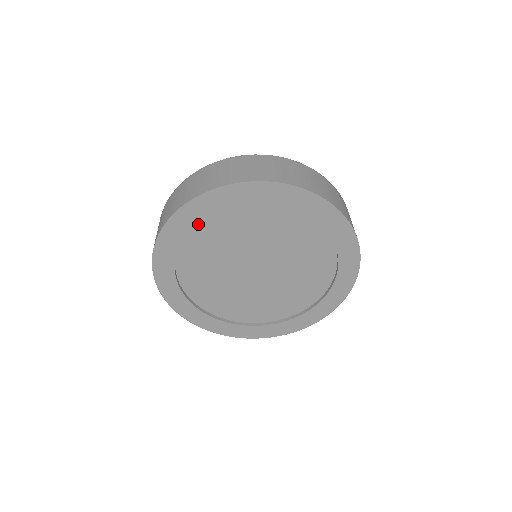
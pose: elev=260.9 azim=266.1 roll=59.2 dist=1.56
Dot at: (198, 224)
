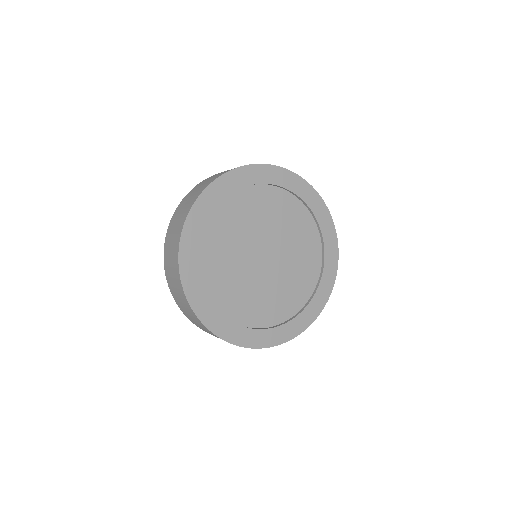
Dot at: (200, 263)
